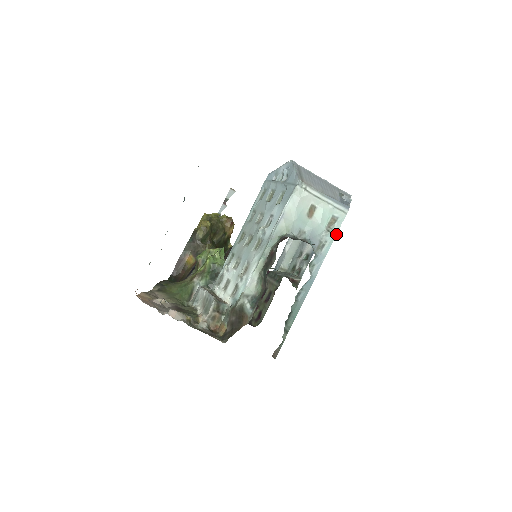
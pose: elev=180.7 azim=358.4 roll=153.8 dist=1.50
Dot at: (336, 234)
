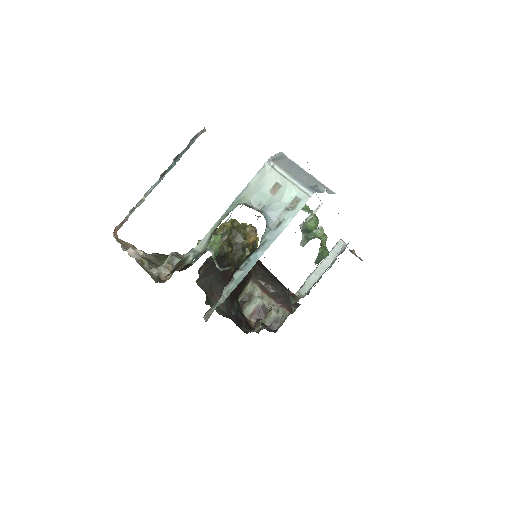
Dot at: occluded
